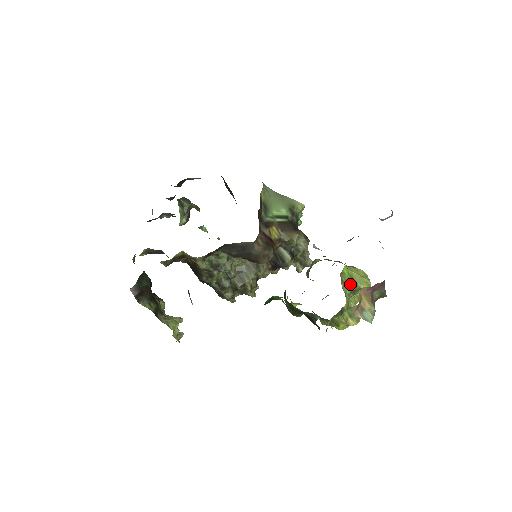
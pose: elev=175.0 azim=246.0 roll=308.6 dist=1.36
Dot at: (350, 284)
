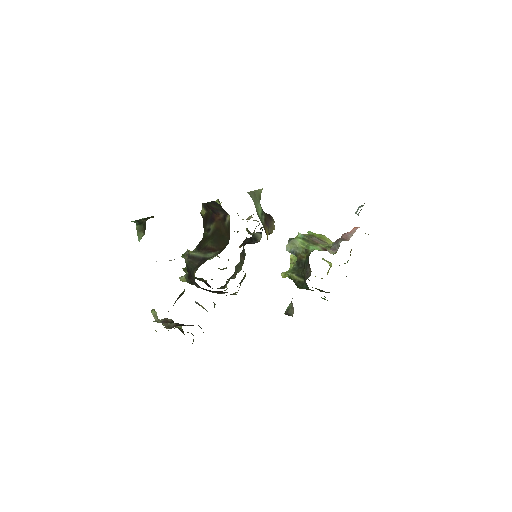
Dot at: occluded
